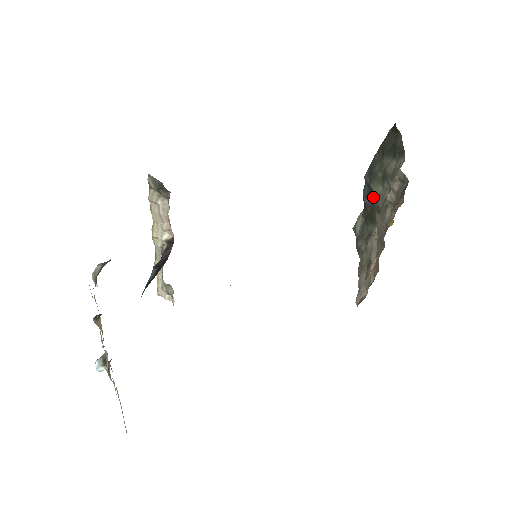
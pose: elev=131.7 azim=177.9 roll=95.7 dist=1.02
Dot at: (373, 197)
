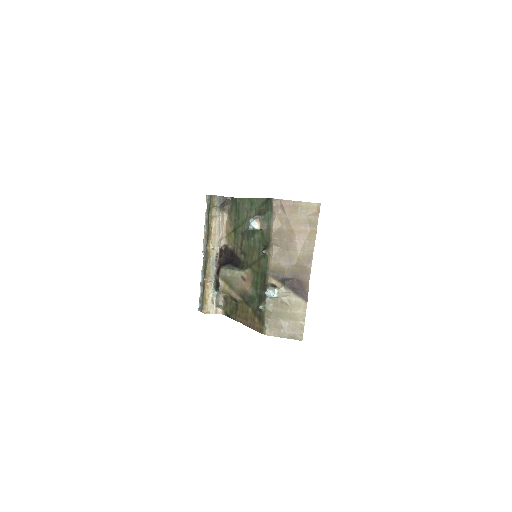
Dot at: occluded
